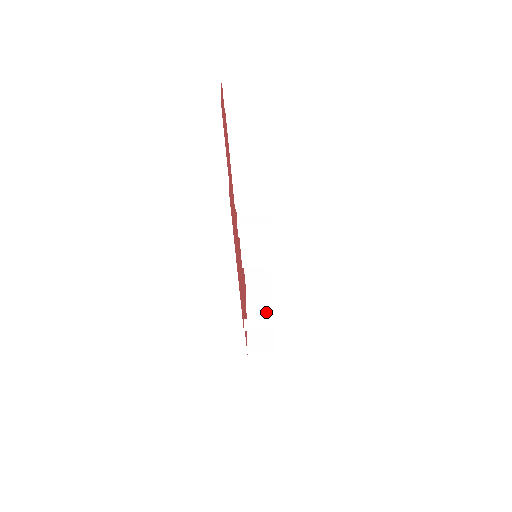
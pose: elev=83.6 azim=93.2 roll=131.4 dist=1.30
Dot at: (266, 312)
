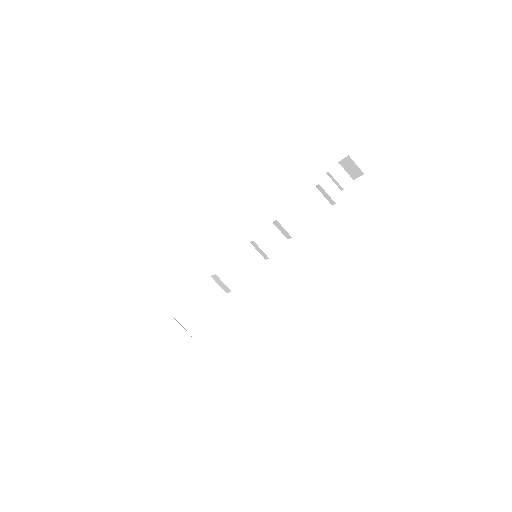
Dot at: occluded
